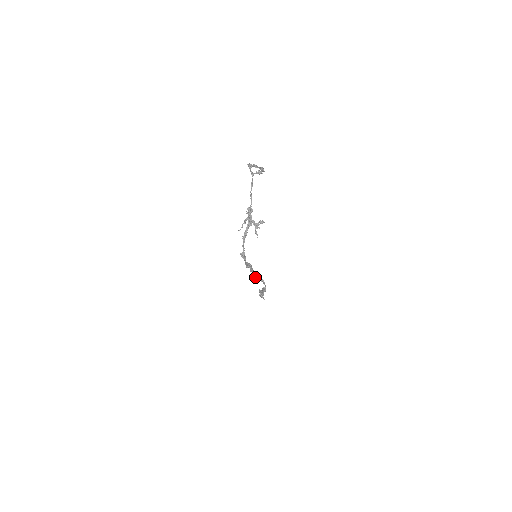
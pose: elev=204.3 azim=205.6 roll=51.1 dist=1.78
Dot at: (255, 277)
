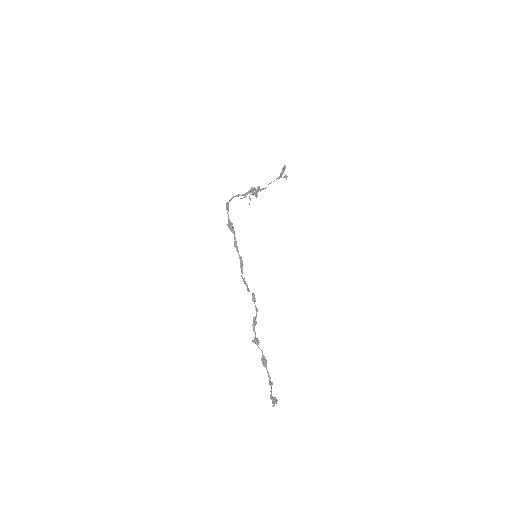
Dot at: (242, 271)
